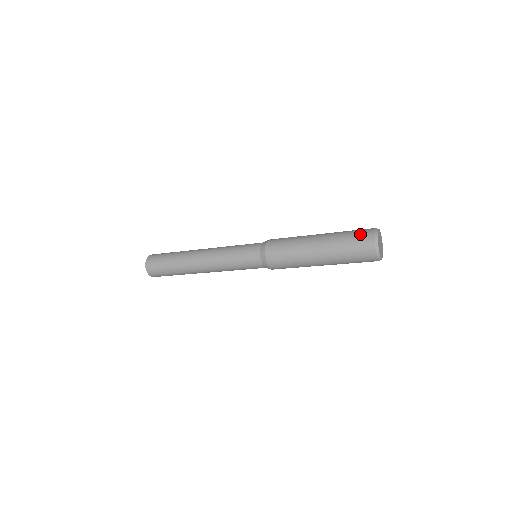
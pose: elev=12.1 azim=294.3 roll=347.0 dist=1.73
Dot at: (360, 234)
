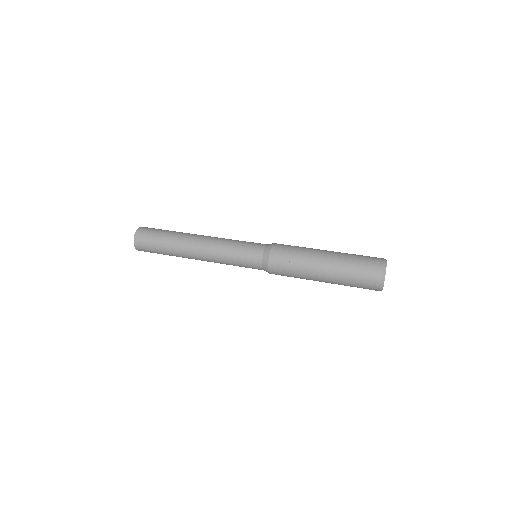
Dot at: (366, 285)
